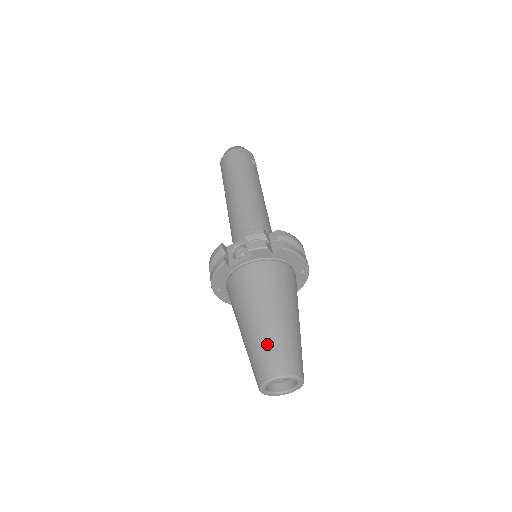
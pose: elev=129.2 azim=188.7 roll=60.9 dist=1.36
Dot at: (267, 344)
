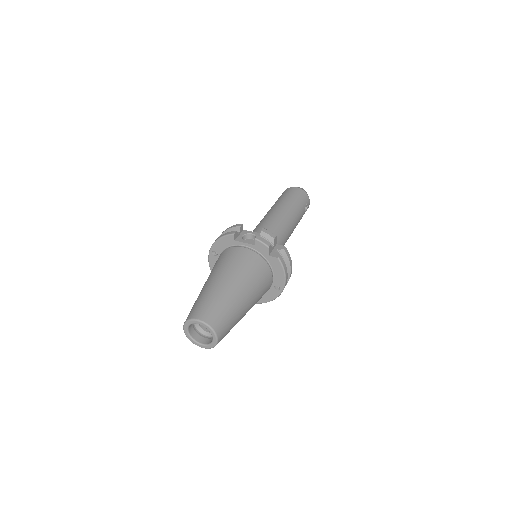
Dot at: (215, 299)
